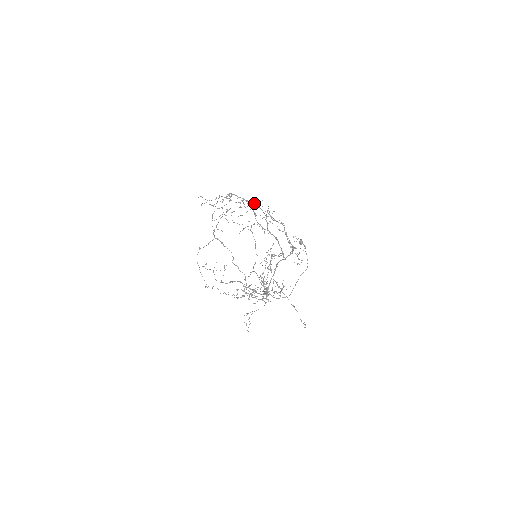
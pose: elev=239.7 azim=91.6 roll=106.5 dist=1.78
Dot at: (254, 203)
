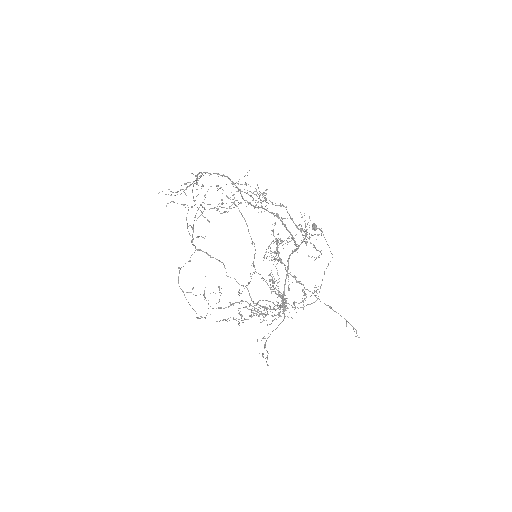
Dot at: occluded
